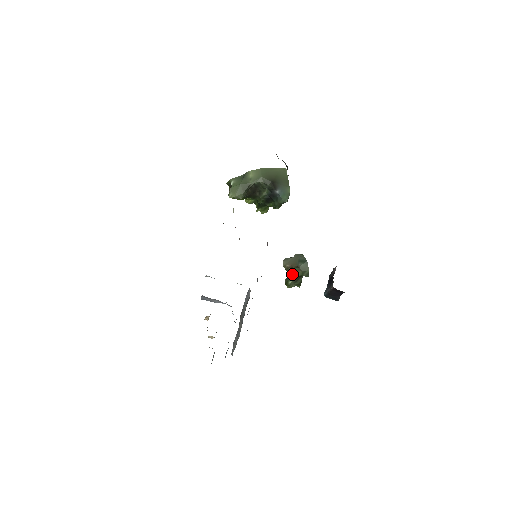
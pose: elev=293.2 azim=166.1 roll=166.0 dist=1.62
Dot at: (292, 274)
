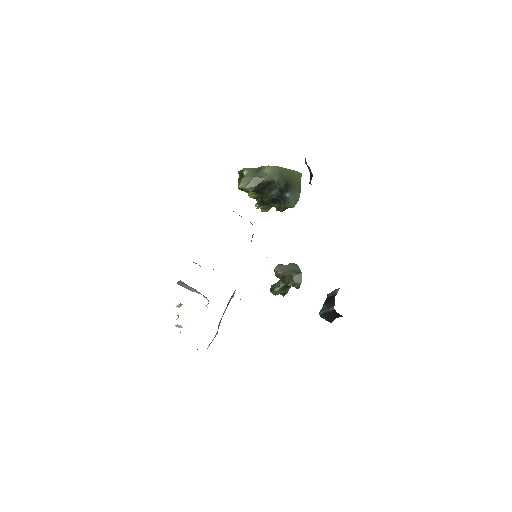
Dot at: (281, 282)
